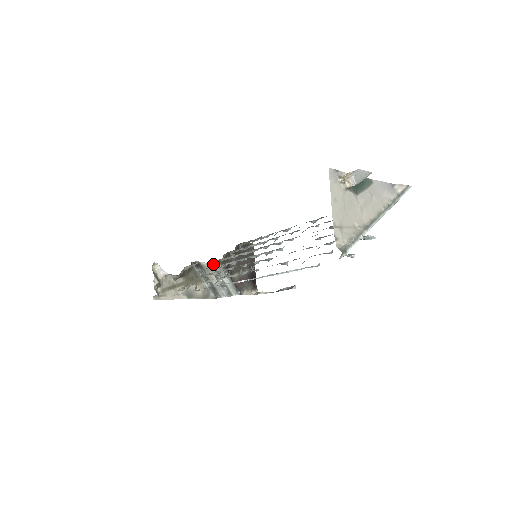
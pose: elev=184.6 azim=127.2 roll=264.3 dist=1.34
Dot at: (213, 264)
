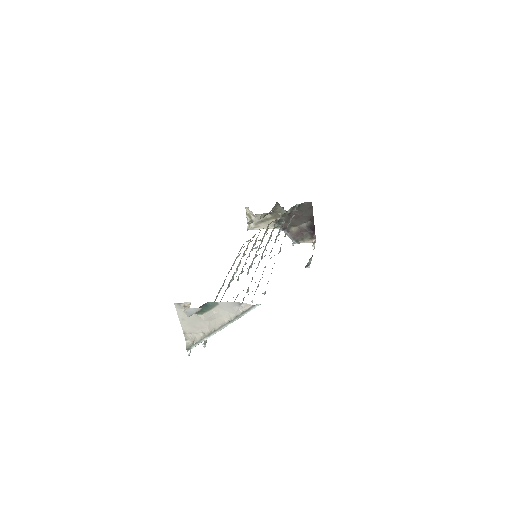
Dot at: occluded
